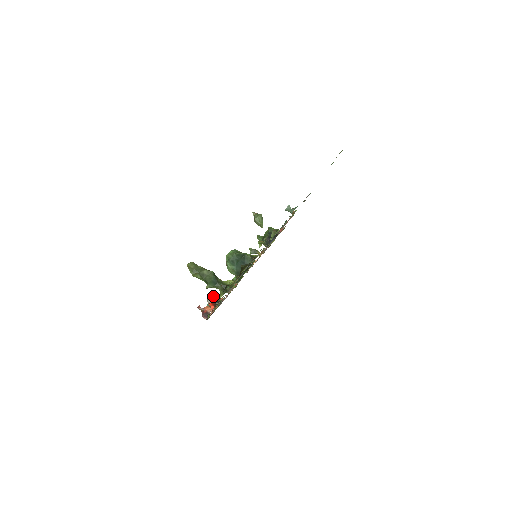
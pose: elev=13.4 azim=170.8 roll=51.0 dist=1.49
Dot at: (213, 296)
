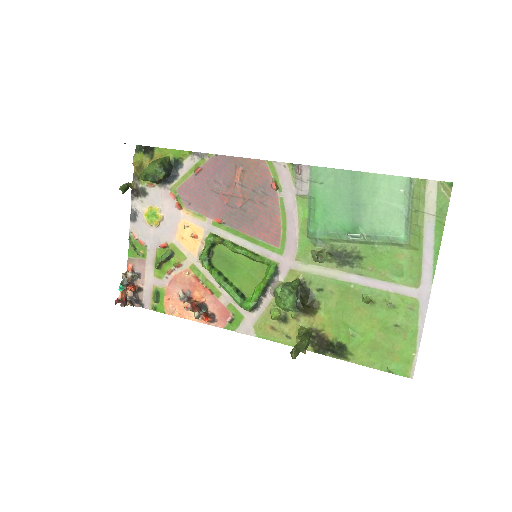
Dot at: (191, 306)
